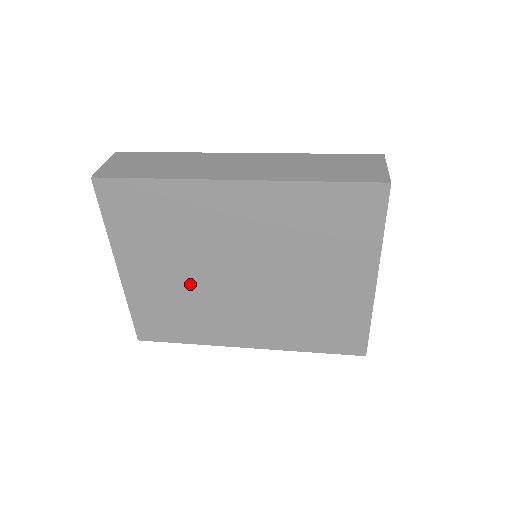
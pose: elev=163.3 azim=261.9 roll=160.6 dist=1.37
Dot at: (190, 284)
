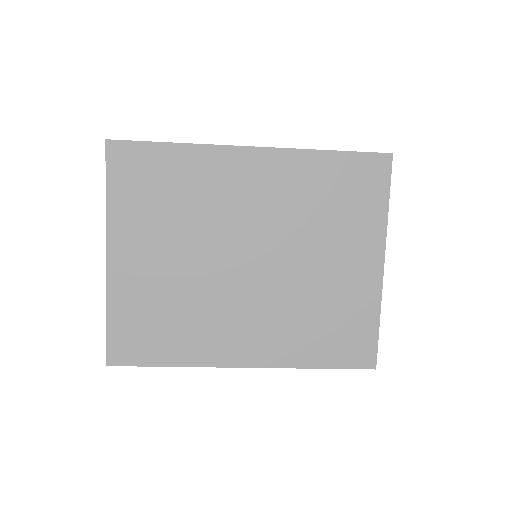
Dot at: (188, 274)
